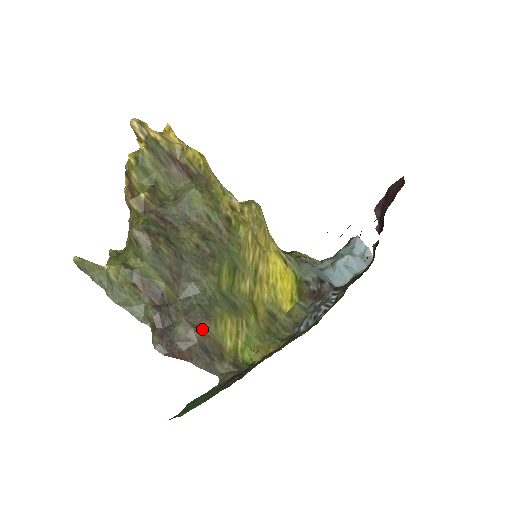
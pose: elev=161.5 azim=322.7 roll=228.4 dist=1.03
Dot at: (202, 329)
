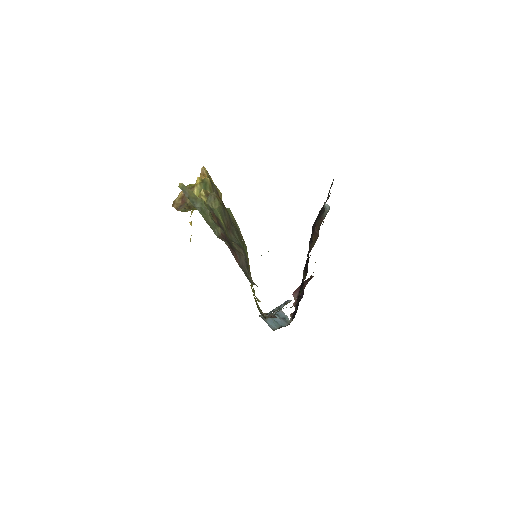
Dot at: (245, 253)
